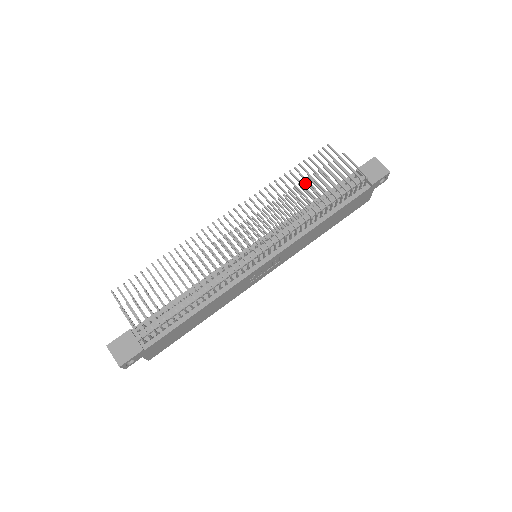
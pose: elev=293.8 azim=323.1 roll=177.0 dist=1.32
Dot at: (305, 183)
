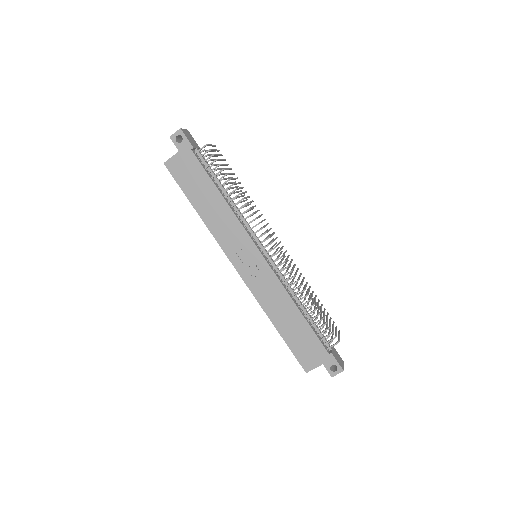
Dot at: (315, 295)
